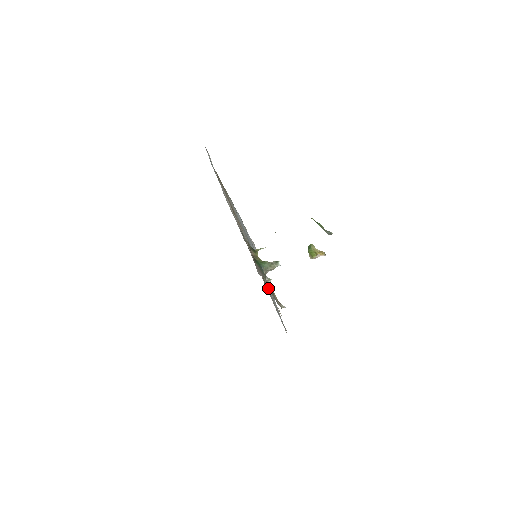
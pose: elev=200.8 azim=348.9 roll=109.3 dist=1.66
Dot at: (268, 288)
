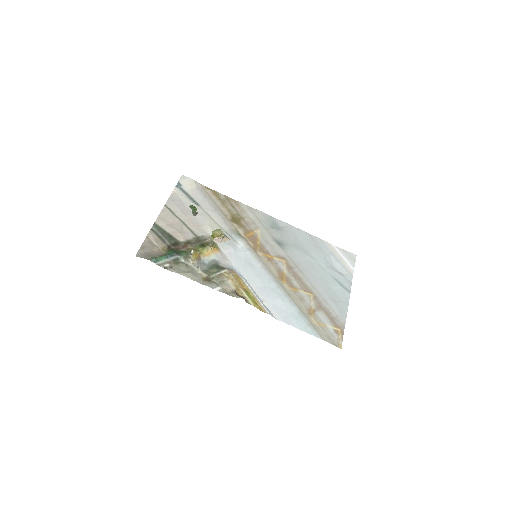
Dot at: (174, 271)
